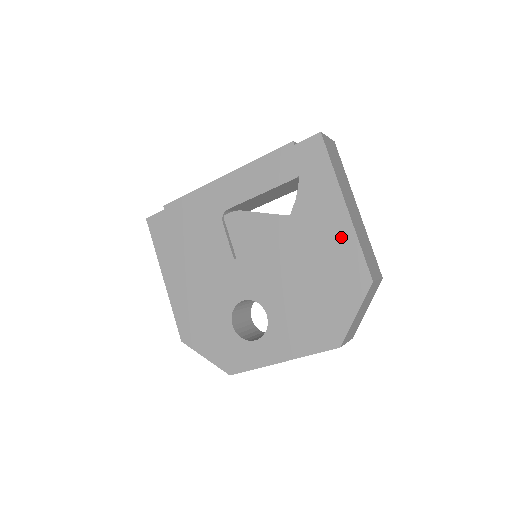
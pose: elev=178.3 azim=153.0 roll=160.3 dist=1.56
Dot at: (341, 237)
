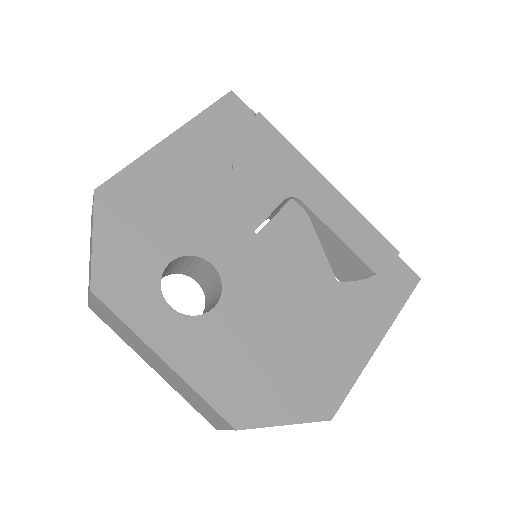
Dot at: (351, 354)
